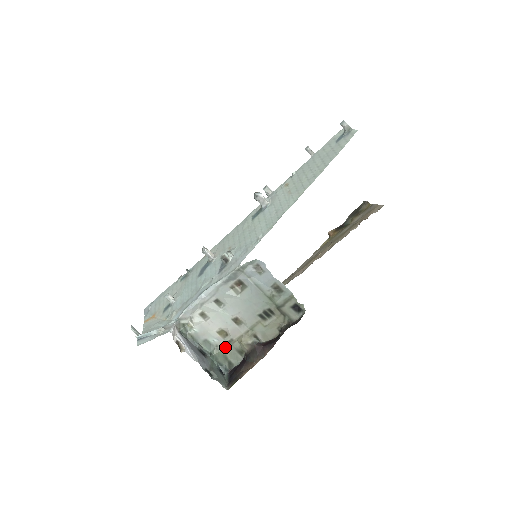
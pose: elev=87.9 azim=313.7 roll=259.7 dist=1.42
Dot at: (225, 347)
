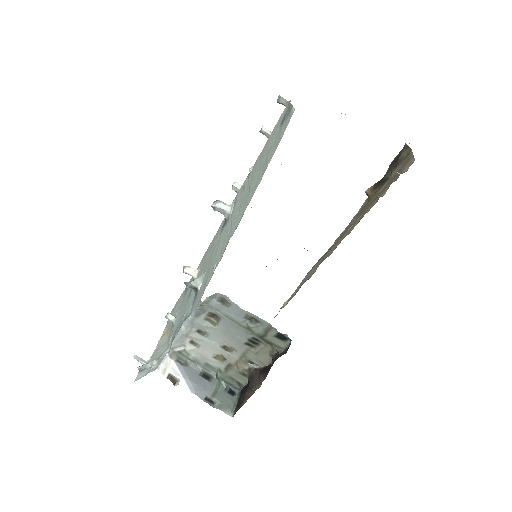
Dot at: (227, 370)
